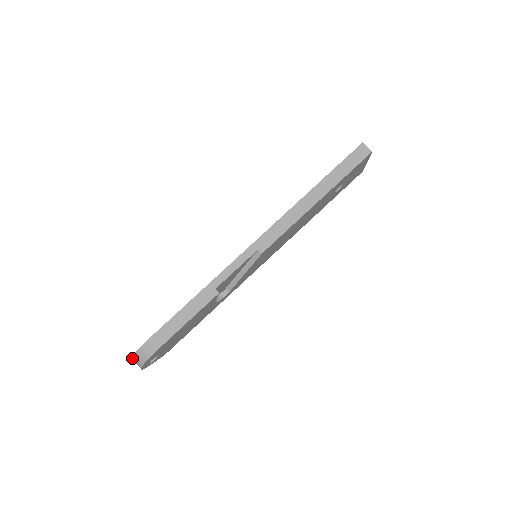
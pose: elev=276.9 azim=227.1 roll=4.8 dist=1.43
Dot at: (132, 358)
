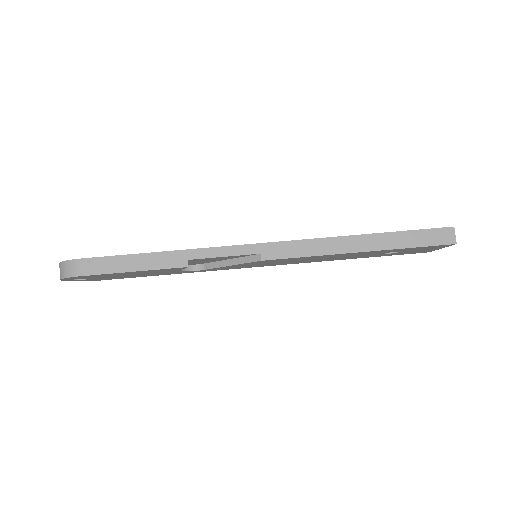
Dot at: (59, 263)
